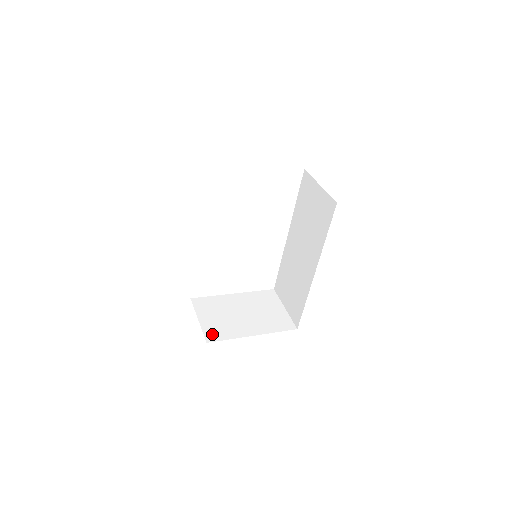
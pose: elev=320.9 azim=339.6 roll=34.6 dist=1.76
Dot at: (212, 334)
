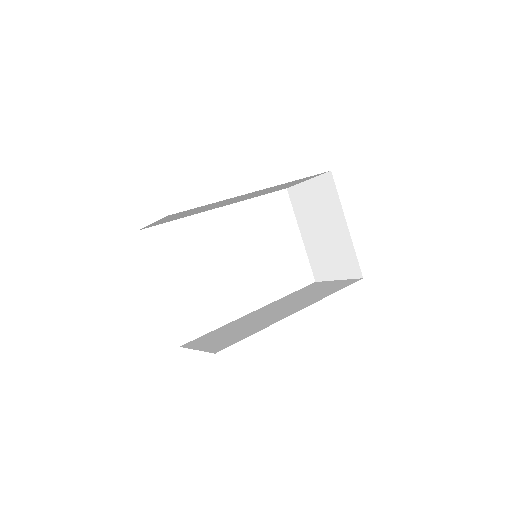
Dot at: occluded
